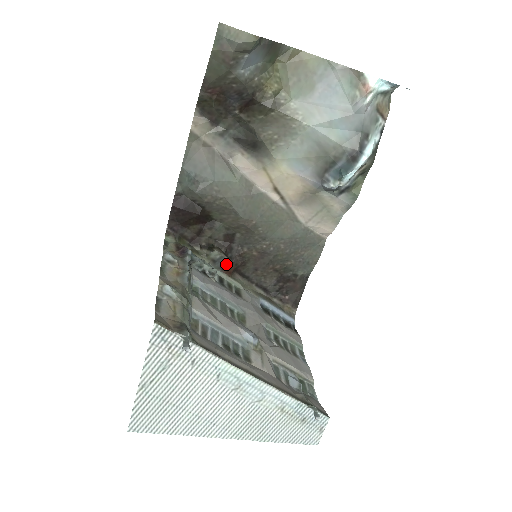
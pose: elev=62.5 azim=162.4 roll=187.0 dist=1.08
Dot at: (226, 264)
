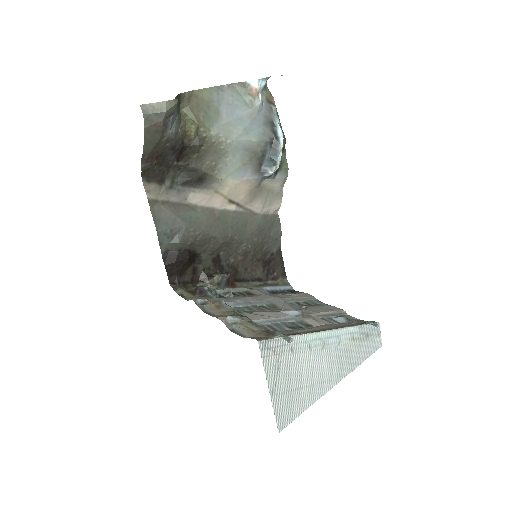
Dot at: (228, 280)
